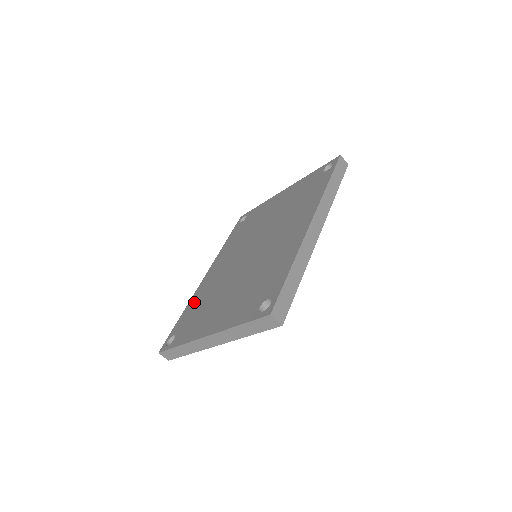
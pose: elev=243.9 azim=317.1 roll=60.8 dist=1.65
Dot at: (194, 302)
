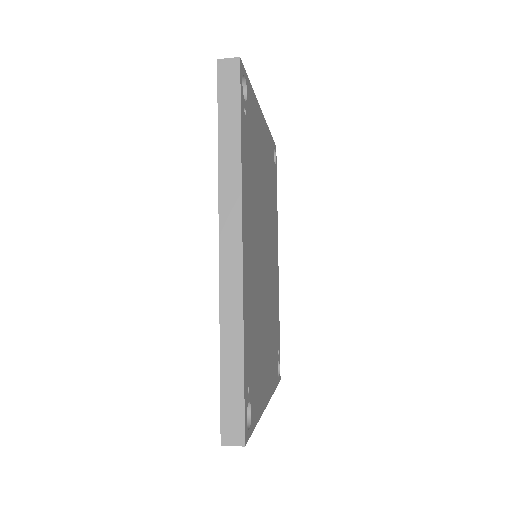
Dot at: occluded
